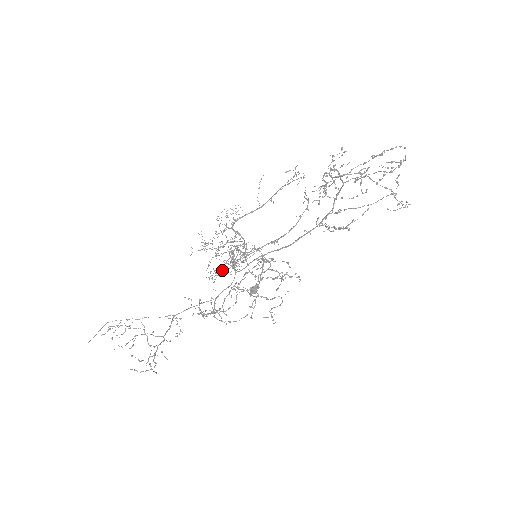
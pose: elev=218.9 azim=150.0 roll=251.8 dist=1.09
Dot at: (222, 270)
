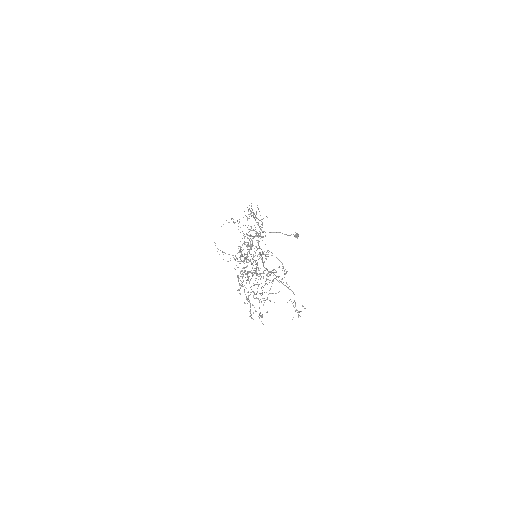
Dot at: occluded
